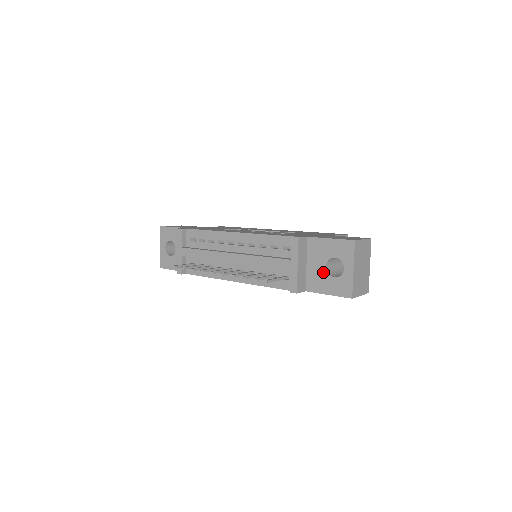
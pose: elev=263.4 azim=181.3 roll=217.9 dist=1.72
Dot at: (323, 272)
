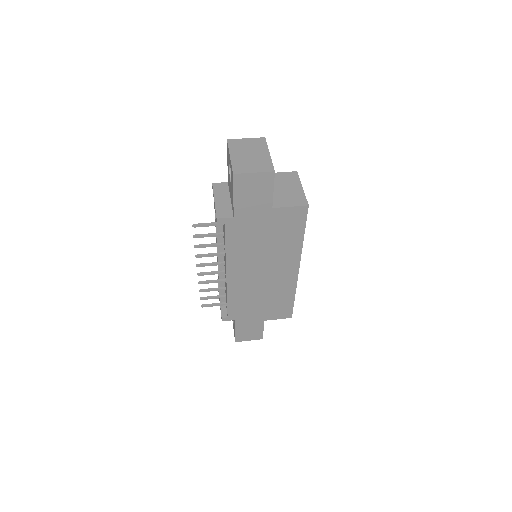
Dot at: occluded
